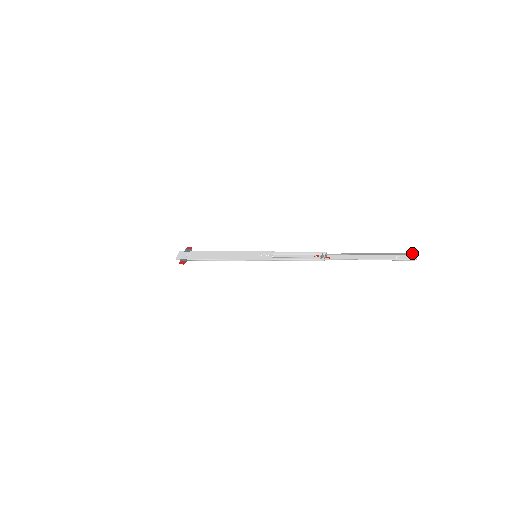
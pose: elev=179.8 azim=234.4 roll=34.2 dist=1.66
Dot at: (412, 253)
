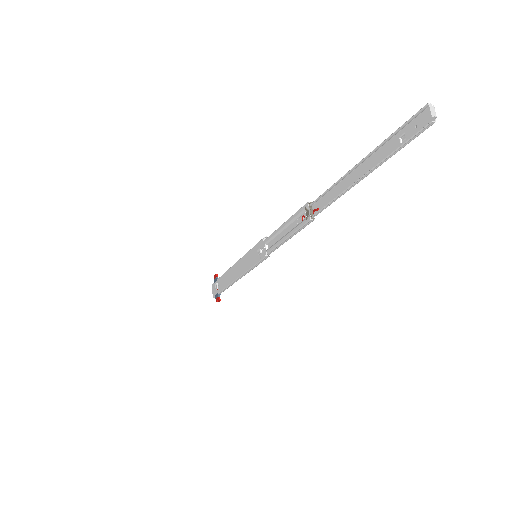
Dot at: occluded
